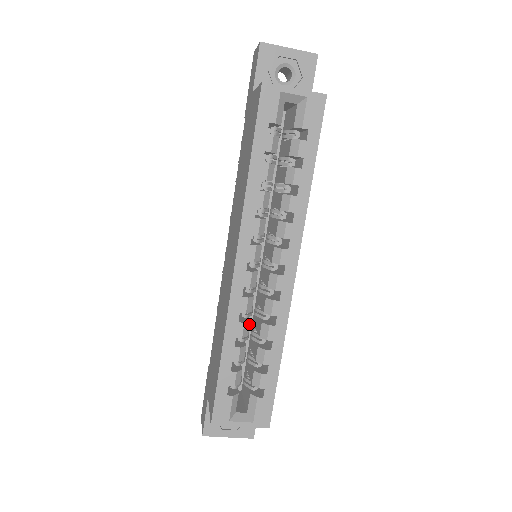
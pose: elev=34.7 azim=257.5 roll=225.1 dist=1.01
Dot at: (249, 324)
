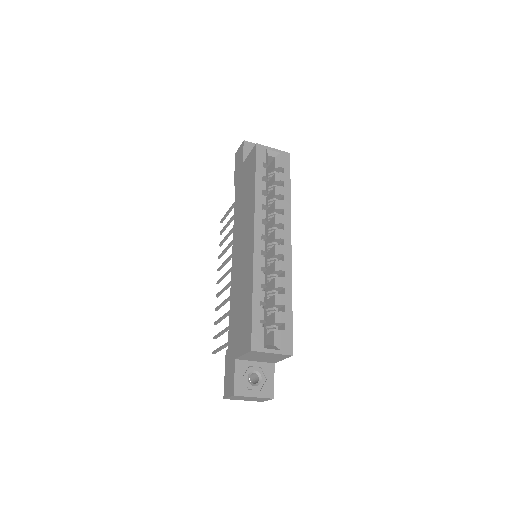
Dot at: occluded
